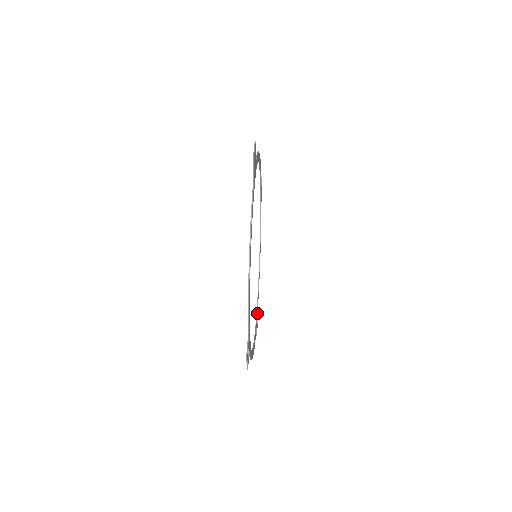
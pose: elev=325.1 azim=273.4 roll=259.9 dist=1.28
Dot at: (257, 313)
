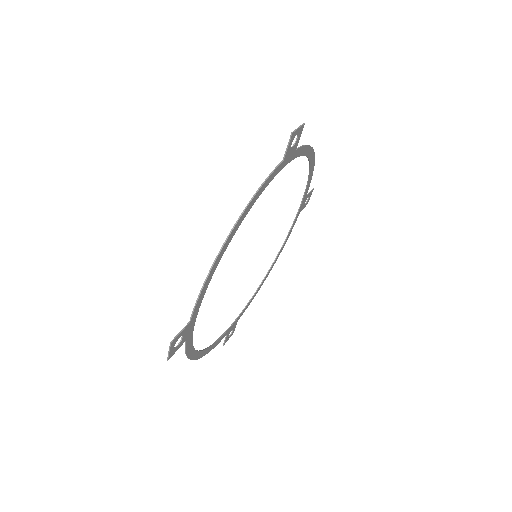
Dot at: (235, 322)
